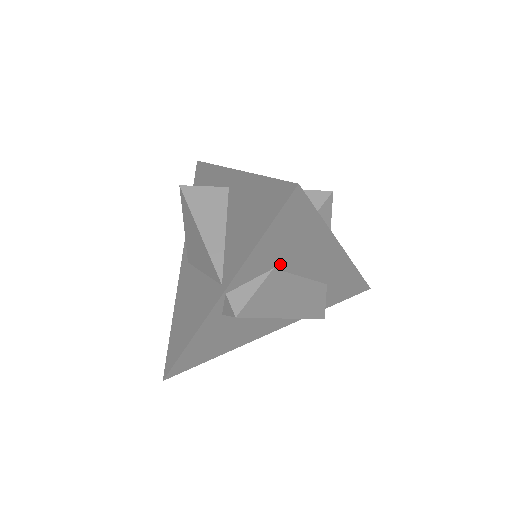
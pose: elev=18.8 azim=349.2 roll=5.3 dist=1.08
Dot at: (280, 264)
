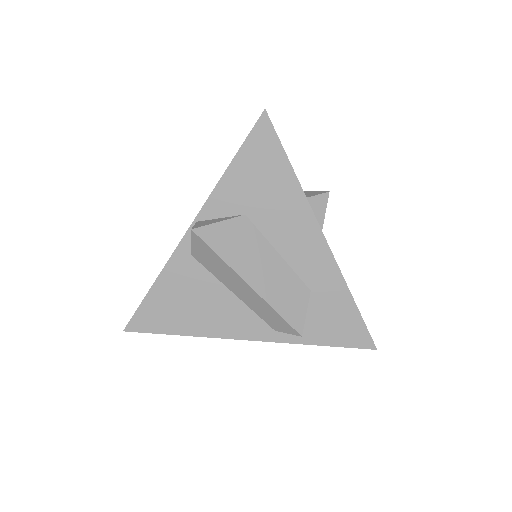
Dot at: (252, 213)
